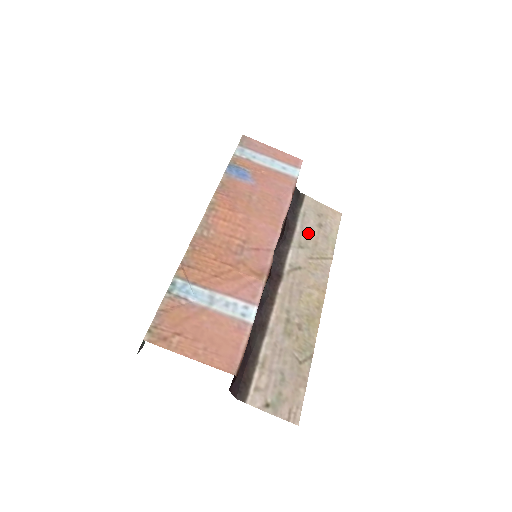
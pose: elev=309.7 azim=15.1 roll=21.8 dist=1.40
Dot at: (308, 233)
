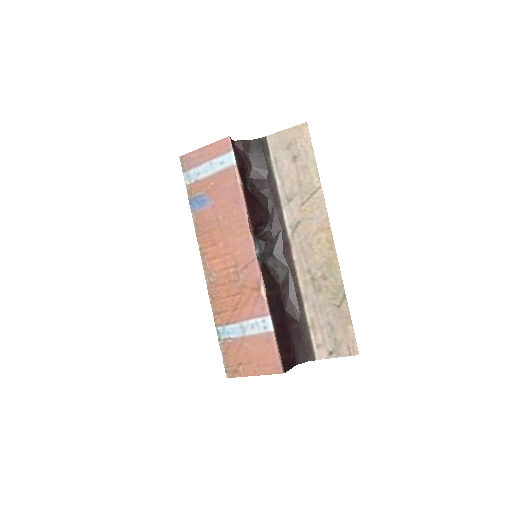
Dot at: (288, 179)
